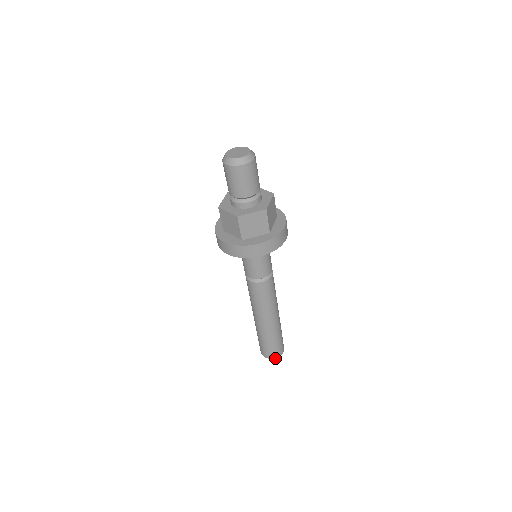
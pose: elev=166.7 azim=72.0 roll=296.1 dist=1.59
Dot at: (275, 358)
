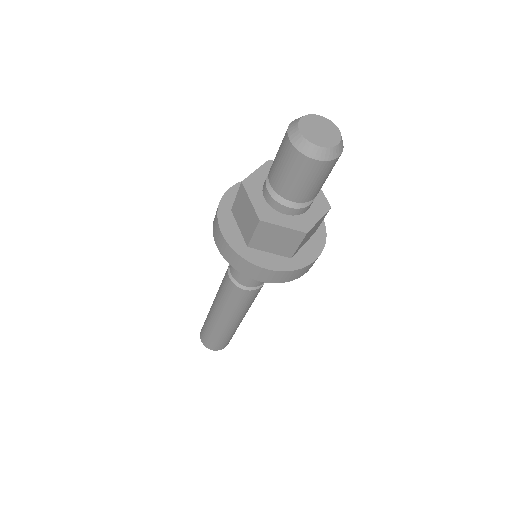
Dot at: occluded
